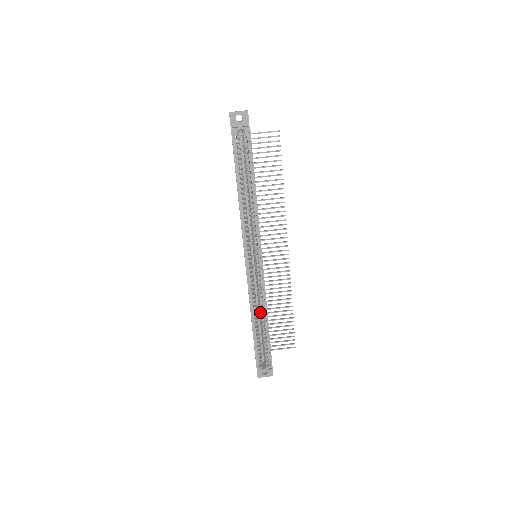
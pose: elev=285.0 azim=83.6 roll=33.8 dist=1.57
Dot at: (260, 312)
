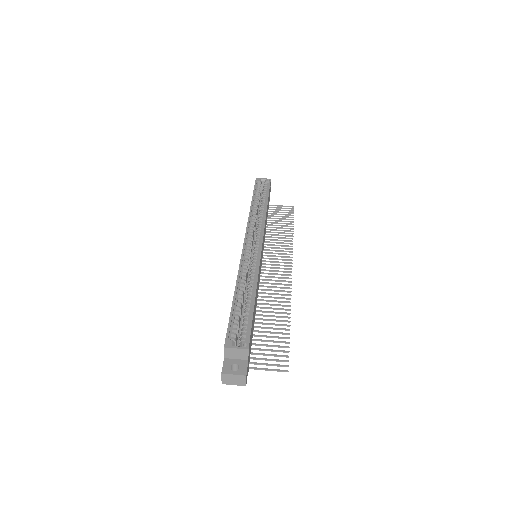
Dot at: (248, 289)
